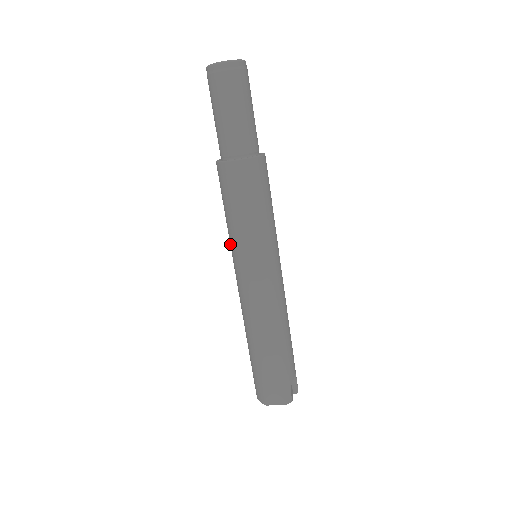
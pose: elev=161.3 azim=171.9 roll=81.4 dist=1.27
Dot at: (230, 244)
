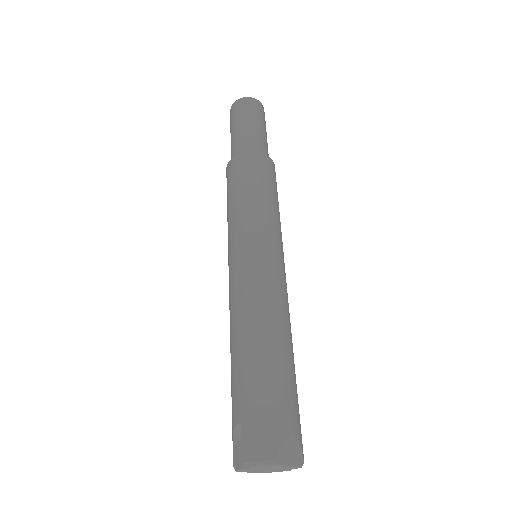
Dot at: (242, 225)
